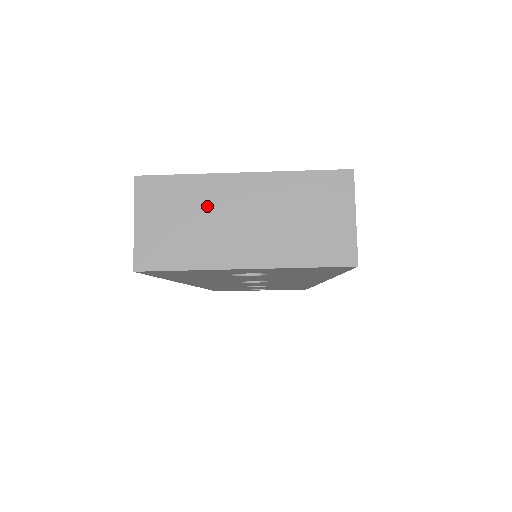
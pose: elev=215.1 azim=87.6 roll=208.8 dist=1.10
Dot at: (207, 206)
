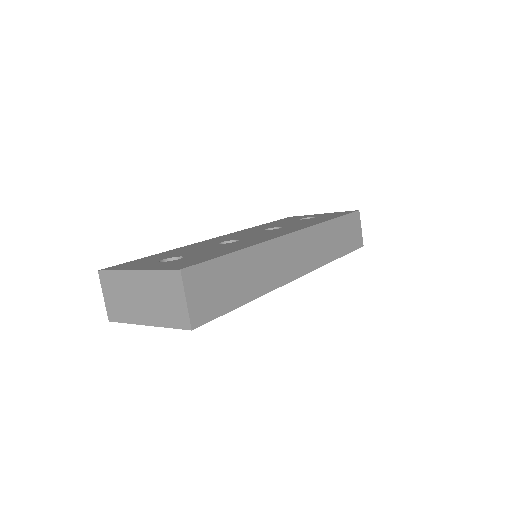
Dot at: (126, 289)
